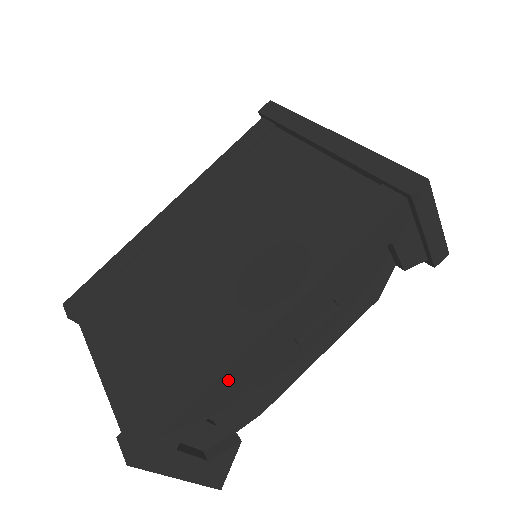
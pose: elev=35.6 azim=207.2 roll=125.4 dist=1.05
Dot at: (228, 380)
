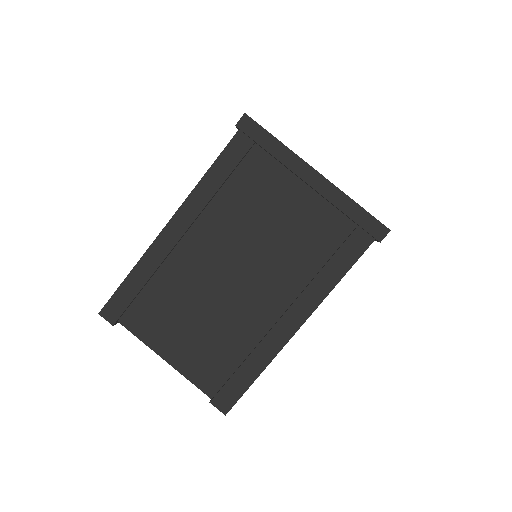
Dot at: occluded
